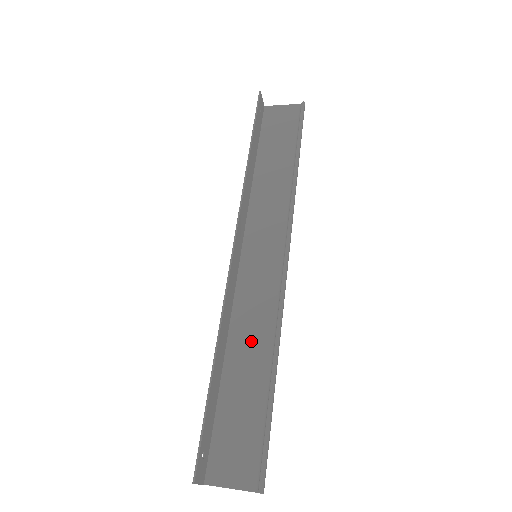
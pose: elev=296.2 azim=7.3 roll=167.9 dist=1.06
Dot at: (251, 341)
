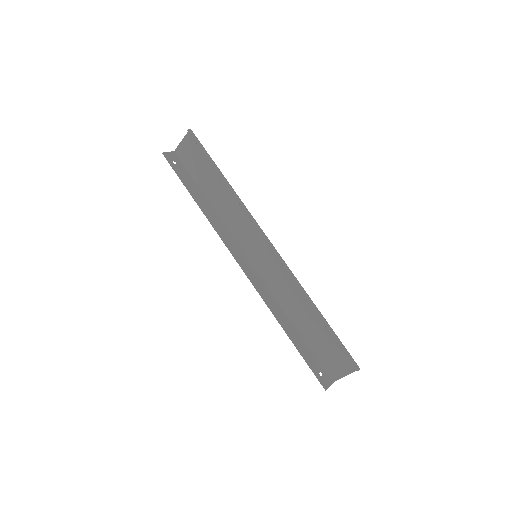
Dot at: (294, 303)
